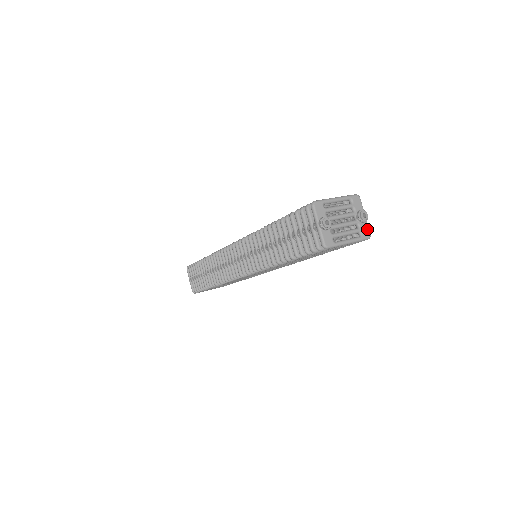
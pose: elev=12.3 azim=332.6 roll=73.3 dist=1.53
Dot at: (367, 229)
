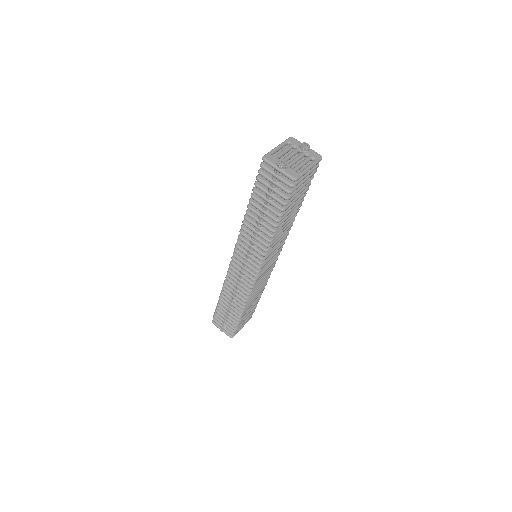
Dot at: (315, 153)
